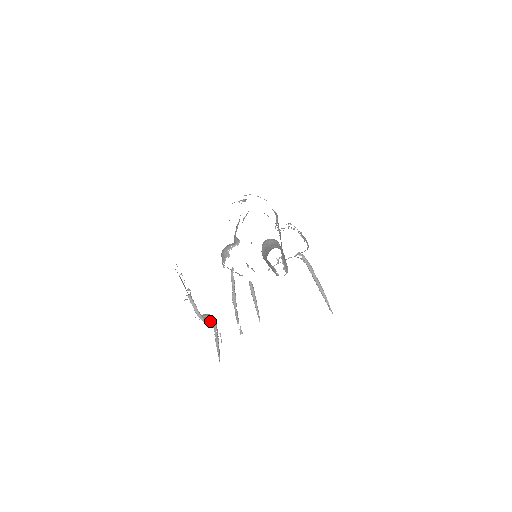
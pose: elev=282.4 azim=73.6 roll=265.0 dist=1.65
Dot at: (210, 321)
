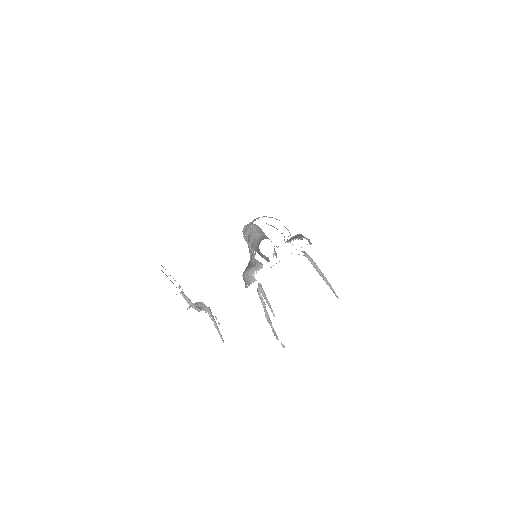
Dot at: (203, 308)
